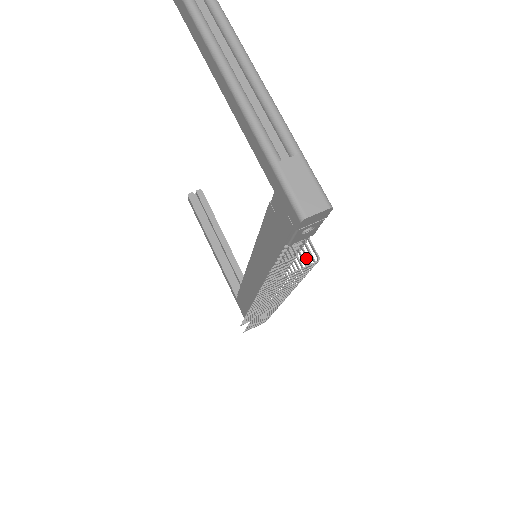
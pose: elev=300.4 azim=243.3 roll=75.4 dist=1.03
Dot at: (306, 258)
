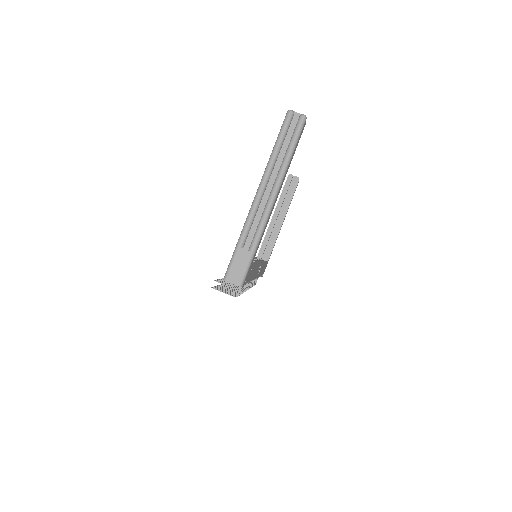
Dot at: (242, 289)
